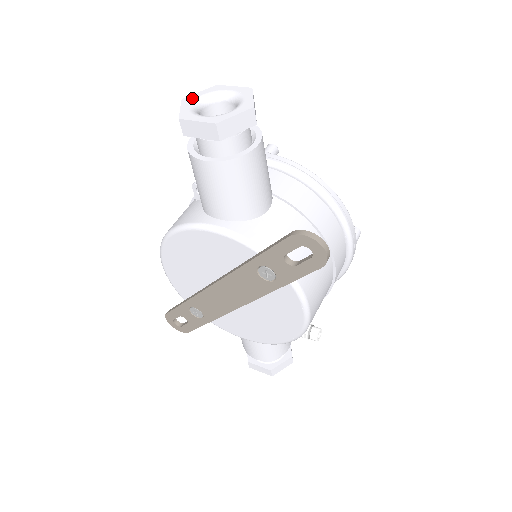
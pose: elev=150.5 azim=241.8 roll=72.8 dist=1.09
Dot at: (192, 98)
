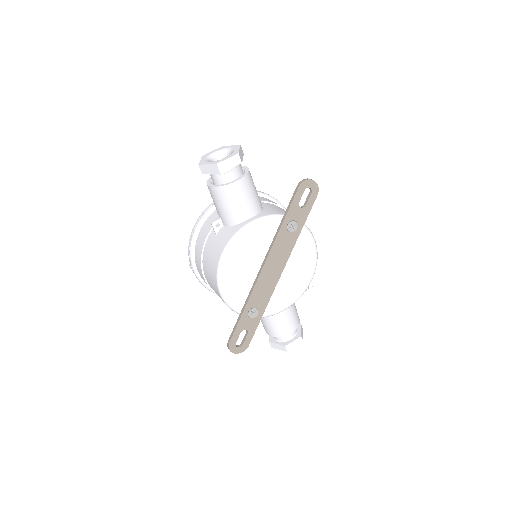
Dot at: (203, 162)
